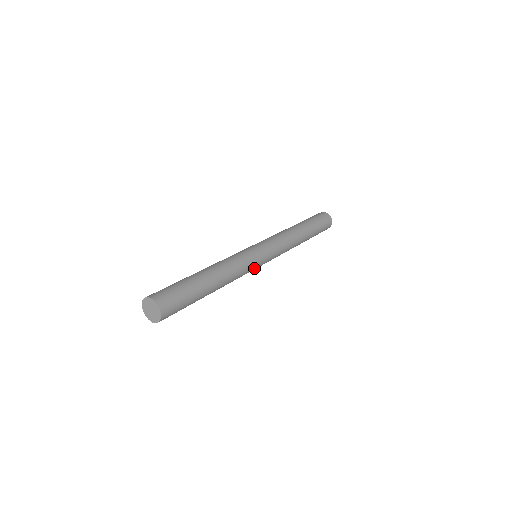
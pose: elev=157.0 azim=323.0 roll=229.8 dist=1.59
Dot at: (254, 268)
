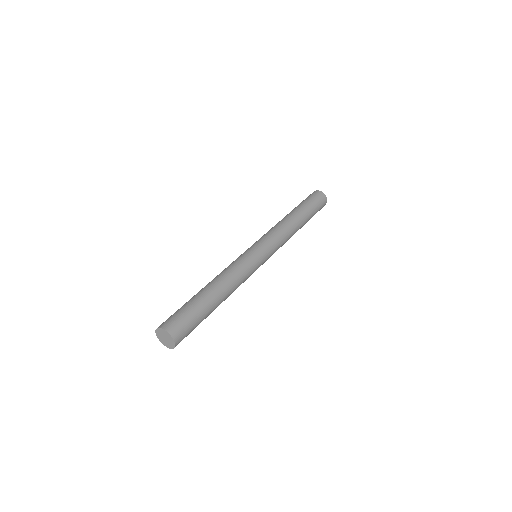
Dot at: (256, 269)
